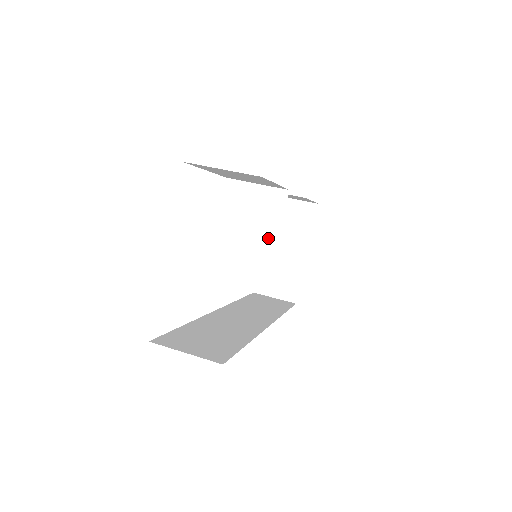
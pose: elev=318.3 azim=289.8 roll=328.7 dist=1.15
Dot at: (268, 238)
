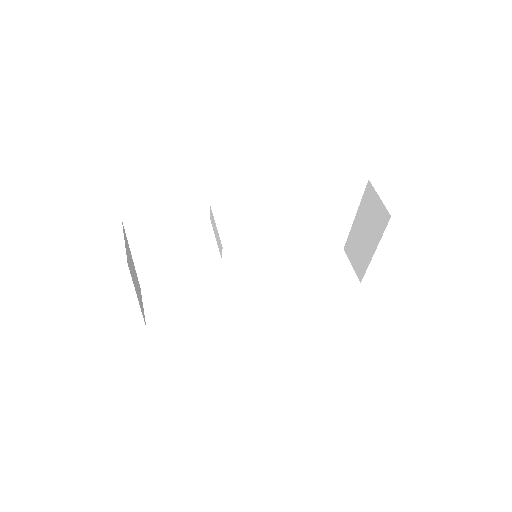
Dot at: (358, 215)
